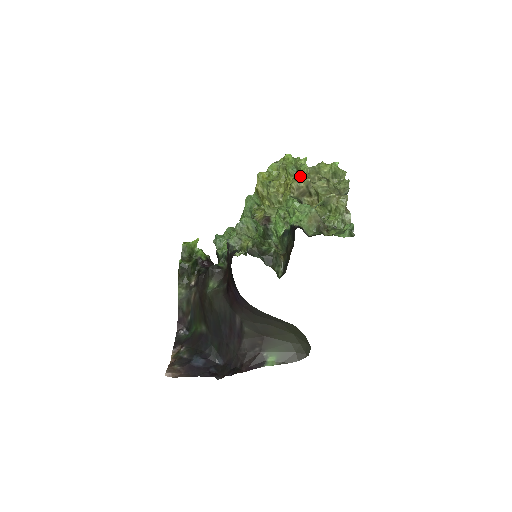
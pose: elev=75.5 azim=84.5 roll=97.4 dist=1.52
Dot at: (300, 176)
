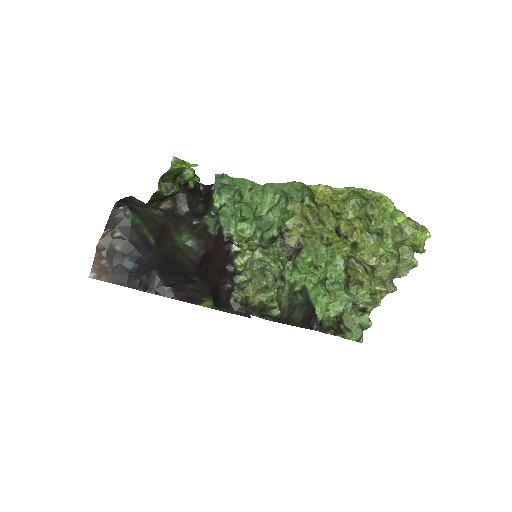
Dot at: (374, 258)
